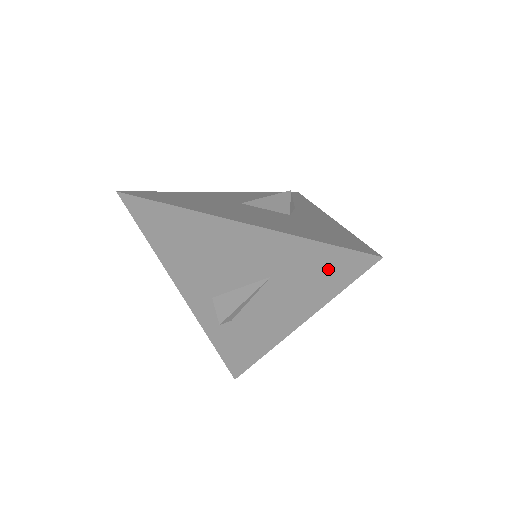
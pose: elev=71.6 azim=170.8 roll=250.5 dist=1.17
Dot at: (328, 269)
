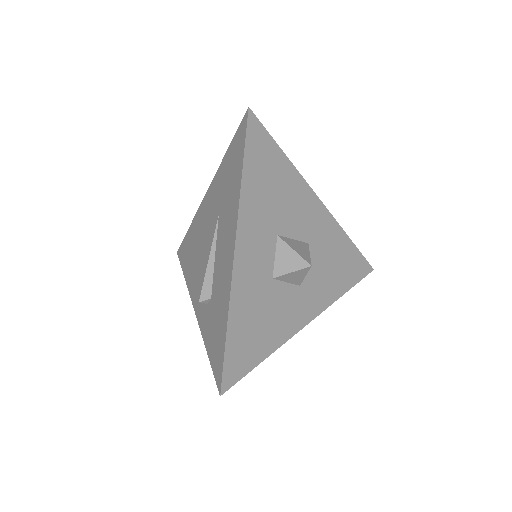
Dot at: (235, 160)
